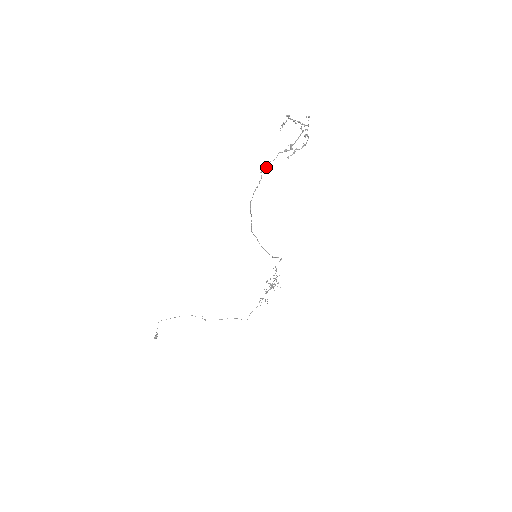
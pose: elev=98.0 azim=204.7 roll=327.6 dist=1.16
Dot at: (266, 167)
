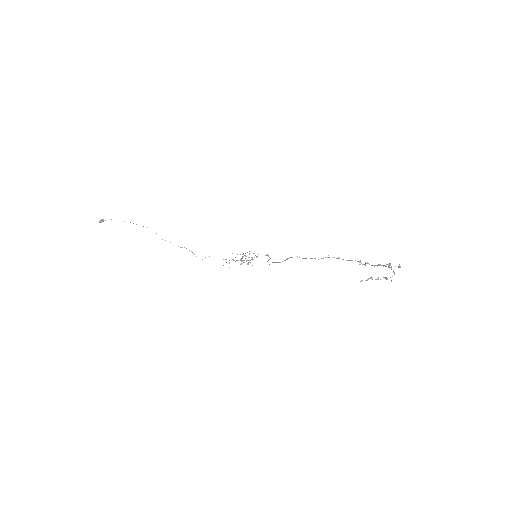
Dot at: (334, 257)
